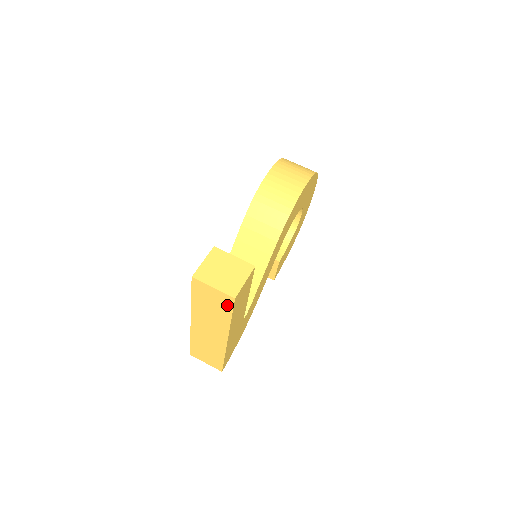
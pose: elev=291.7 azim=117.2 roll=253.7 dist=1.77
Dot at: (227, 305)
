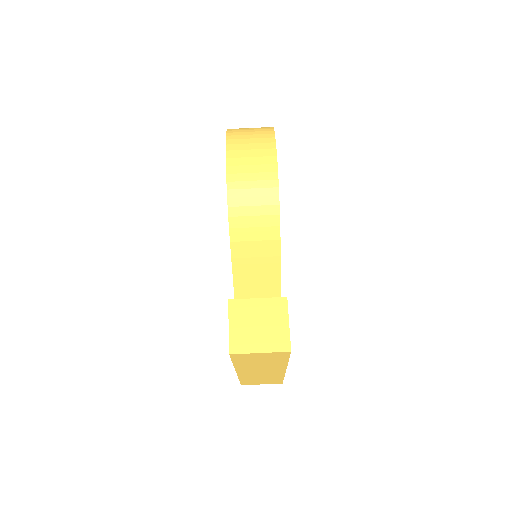
Dot at: (281, 356)
